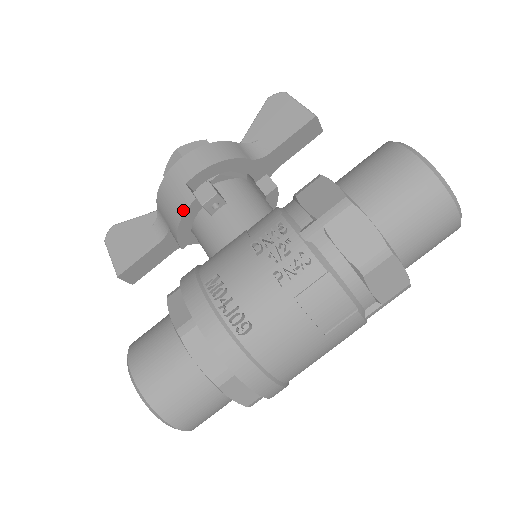
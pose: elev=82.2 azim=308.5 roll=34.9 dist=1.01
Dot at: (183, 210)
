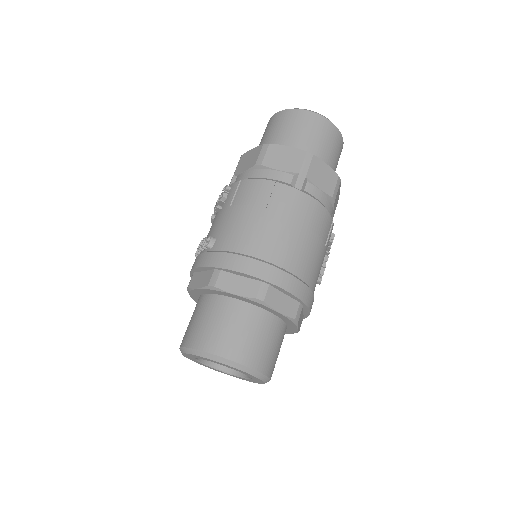
Dot at: occluded
